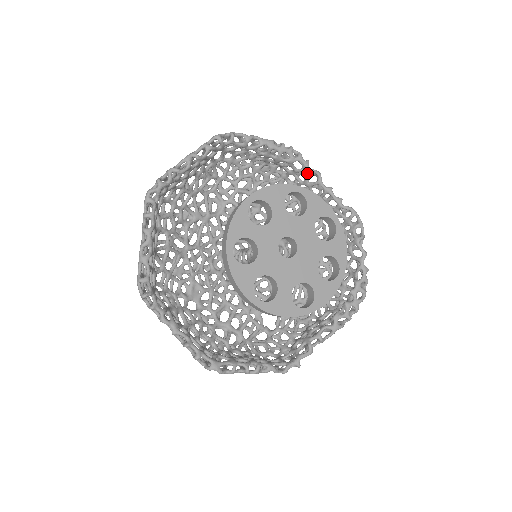
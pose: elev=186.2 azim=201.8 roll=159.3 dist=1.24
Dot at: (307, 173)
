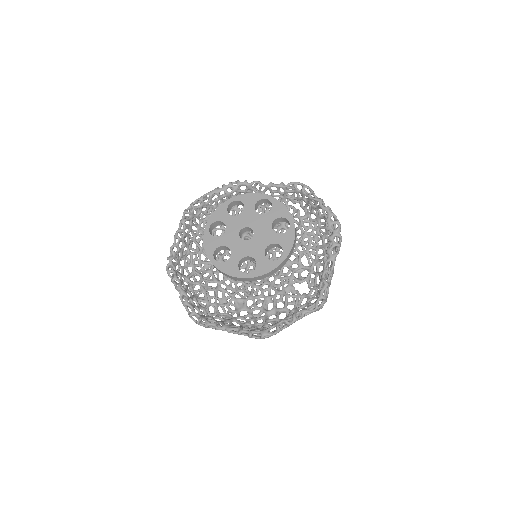
Dot at: (251, 187)
